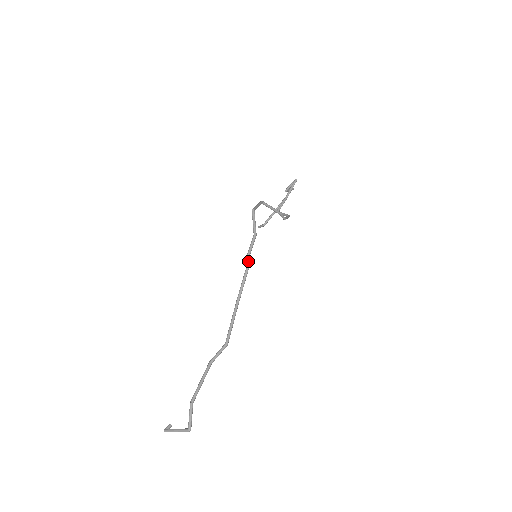
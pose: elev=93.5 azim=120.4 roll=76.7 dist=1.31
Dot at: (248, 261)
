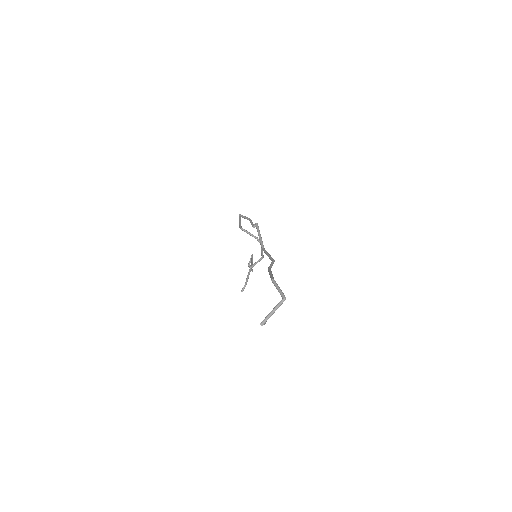
Dot at: (255, 223)
